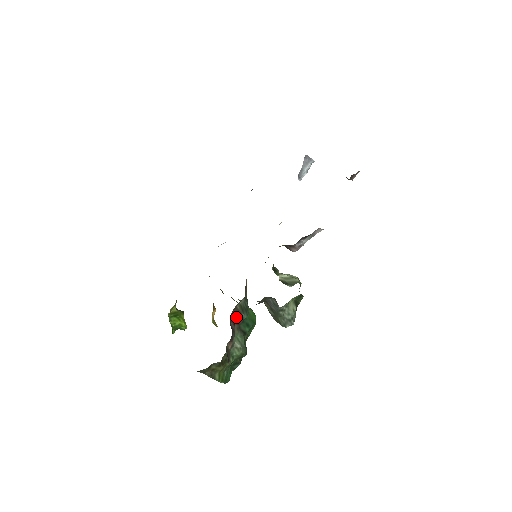
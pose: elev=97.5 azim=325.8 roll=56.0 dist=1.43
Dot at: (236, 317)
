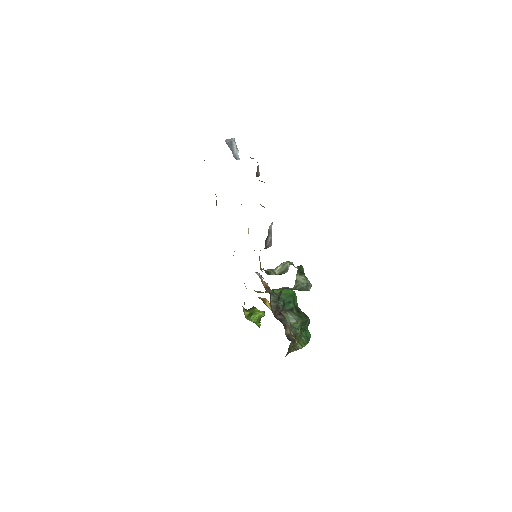
Dot at: (277, 310)
